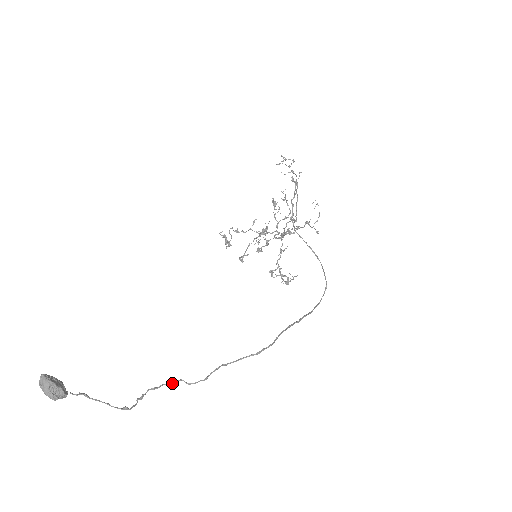
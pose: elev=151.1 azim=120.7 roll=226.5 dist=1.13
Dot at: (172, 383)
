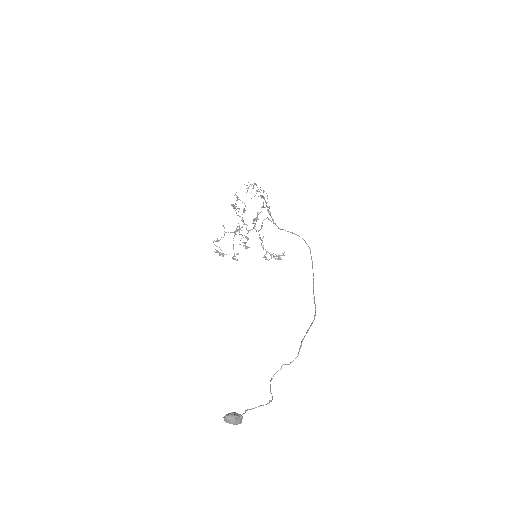
Dot at: occluded
